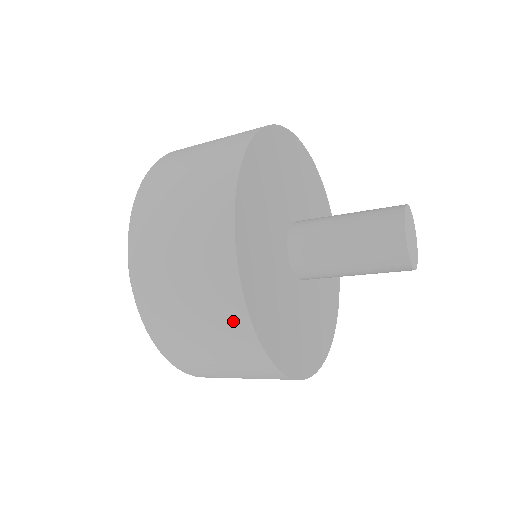
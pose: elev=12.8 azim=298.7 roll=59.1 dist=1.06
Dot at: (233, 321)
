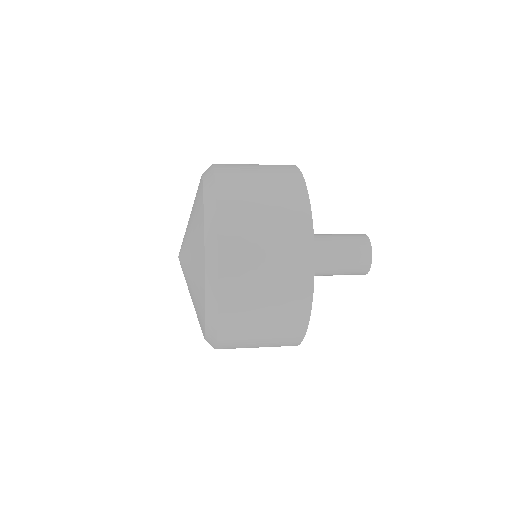
Dot at: occluded
